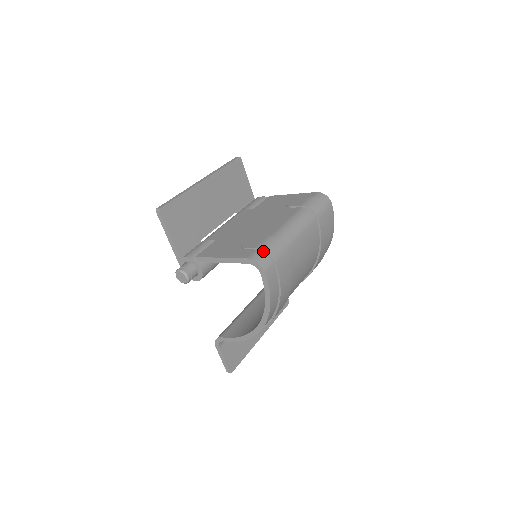
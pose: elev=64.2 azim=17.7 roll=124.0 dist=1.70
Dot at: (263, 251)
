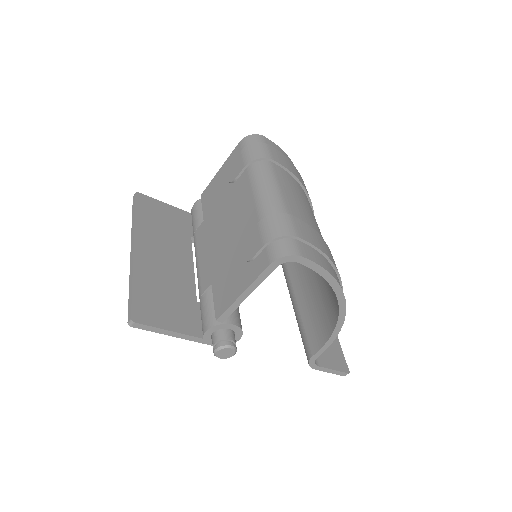
Dot at: (274, 240)
